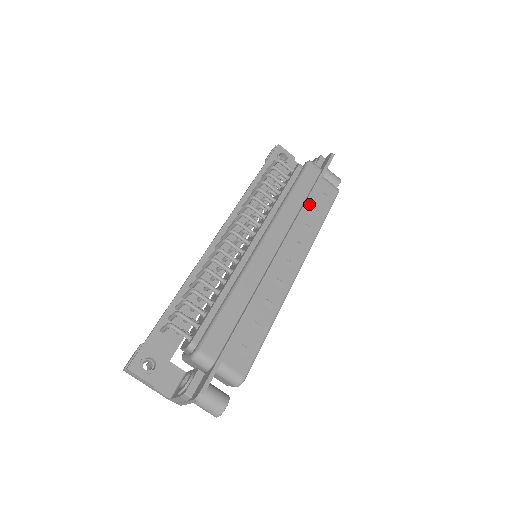
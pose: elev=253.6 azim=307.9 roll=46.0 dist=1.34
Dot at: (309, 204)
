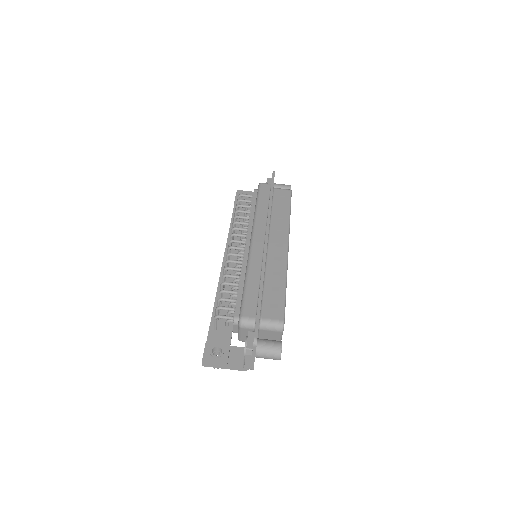
Dot at: (274, 207)
